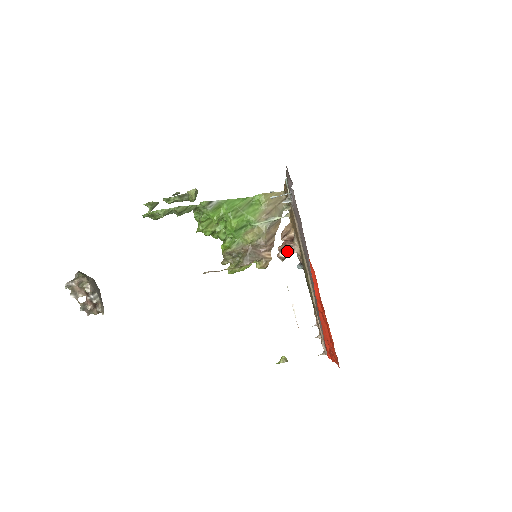
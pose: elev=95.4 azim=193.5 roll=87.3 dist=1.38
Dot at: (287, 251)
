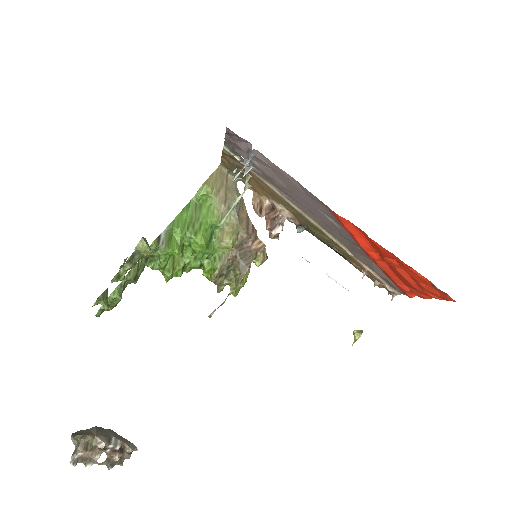
Dot at: (277, 224)
